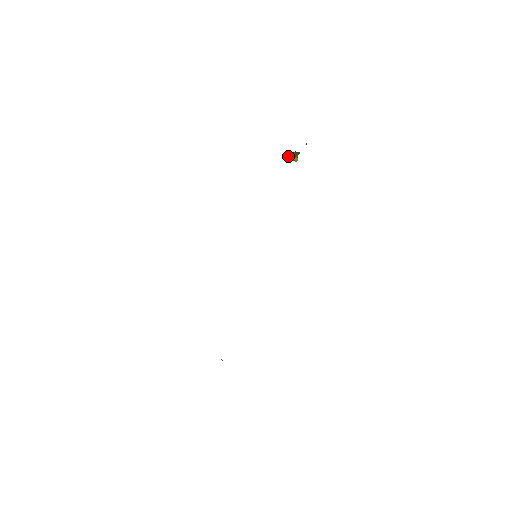
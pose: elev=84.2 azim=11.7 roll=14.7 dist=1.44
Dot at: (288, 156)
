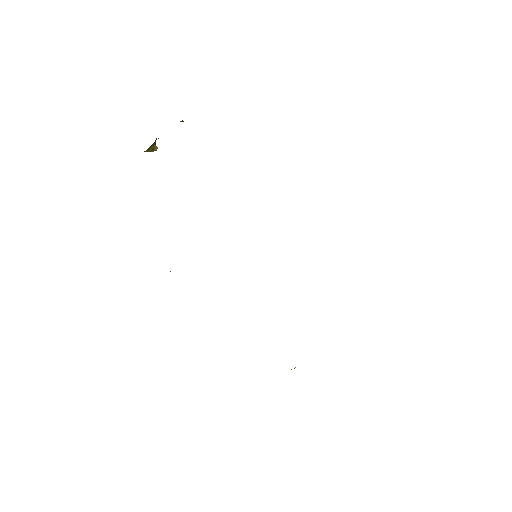
Dot at: (148, 150)
